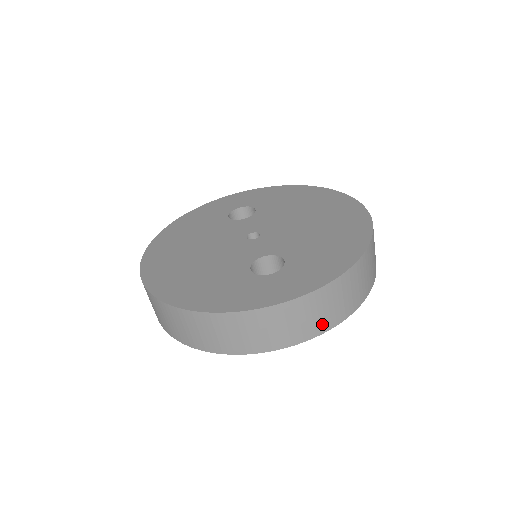
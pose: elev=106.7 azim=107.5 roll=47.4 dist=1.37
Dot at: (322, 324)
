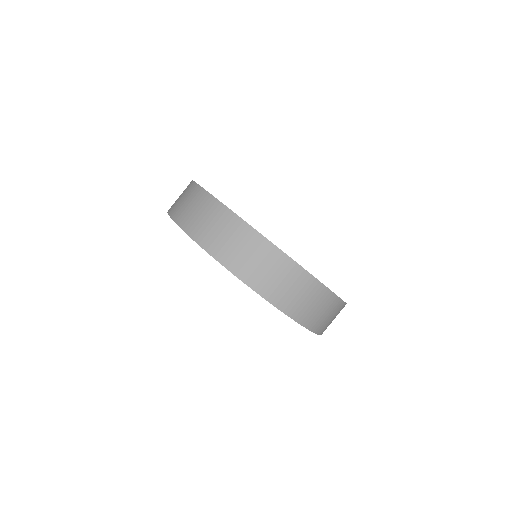
Dot at: (270, 290)
